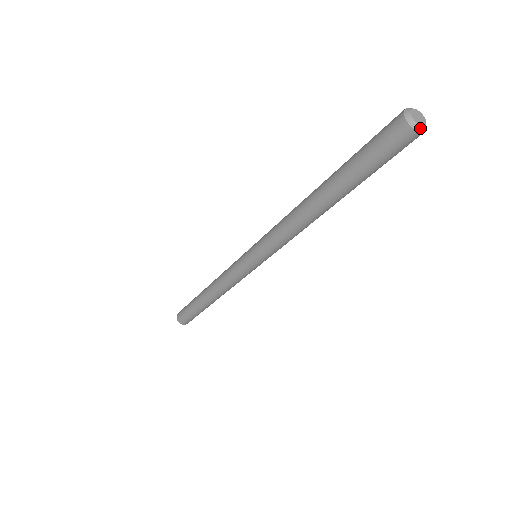
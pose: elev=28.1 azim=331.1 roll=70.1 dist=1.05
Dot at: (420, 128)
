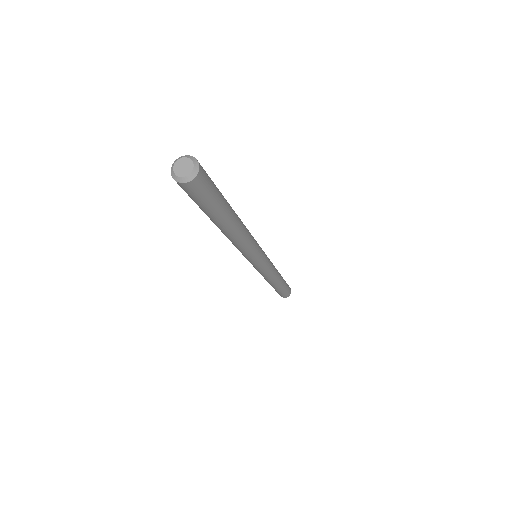
Dot at: (182, 179)
